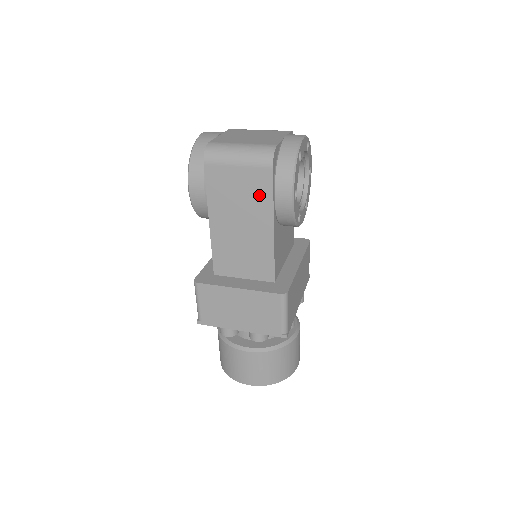
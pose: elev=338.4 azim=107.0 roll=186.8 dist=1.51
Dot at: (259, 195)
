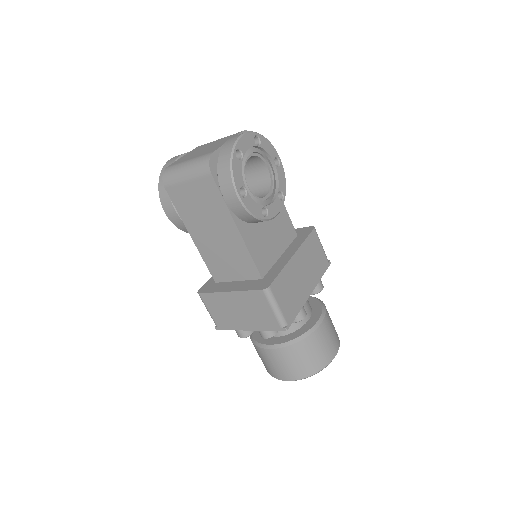
Dot at: (213, 202)
